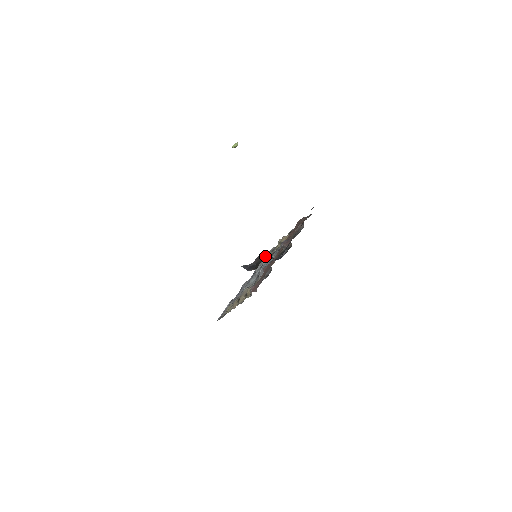
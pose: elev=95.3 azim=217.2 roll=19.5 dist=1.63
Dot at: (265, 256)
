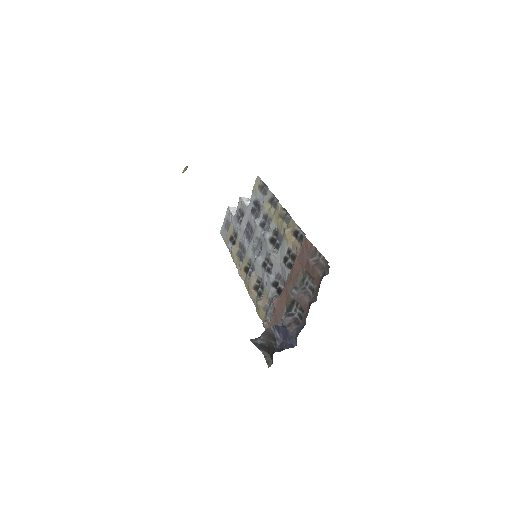
Dot at: (276, 336)
